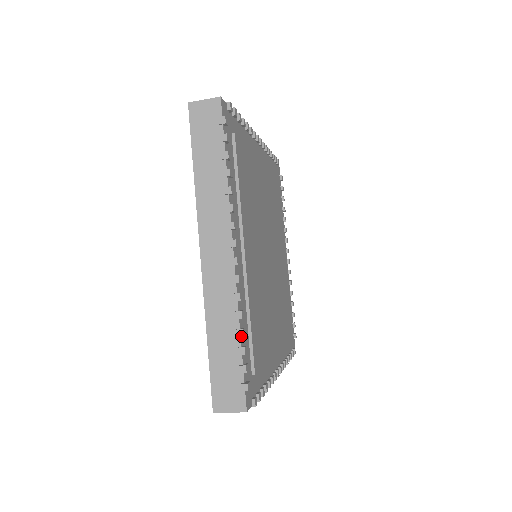
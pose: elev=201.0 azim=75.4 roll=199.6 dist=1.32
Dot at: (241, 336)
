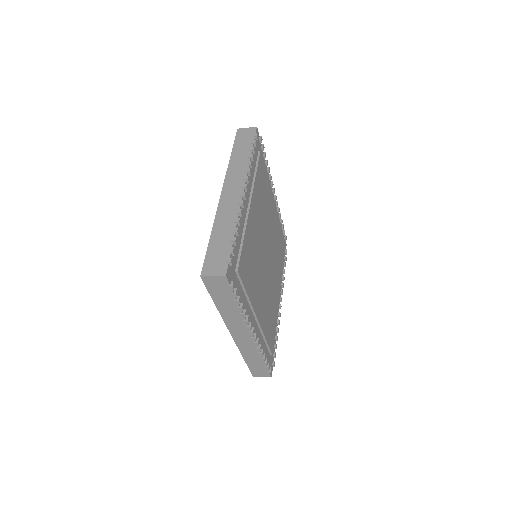
Dot at: (235, 231)
